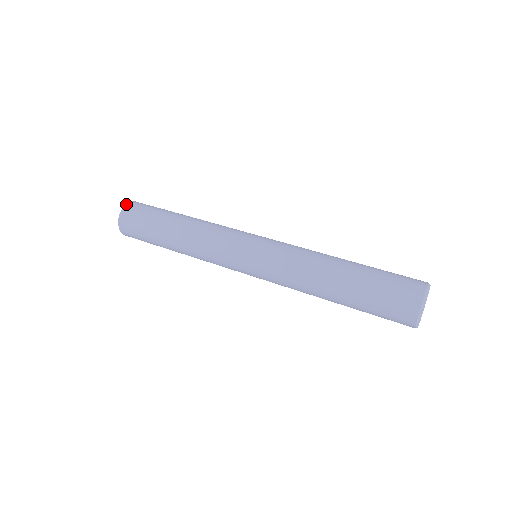
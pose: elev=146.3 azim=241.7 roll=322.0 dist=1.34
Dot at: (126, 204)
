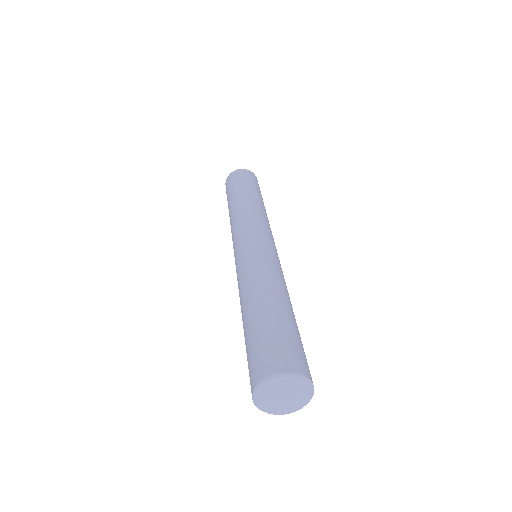
Dot at: (233, 171)
